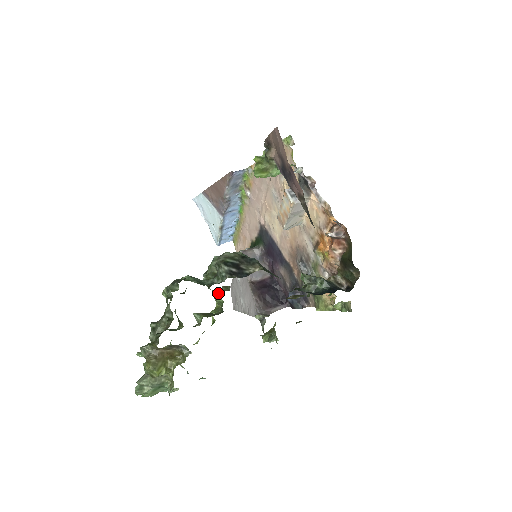
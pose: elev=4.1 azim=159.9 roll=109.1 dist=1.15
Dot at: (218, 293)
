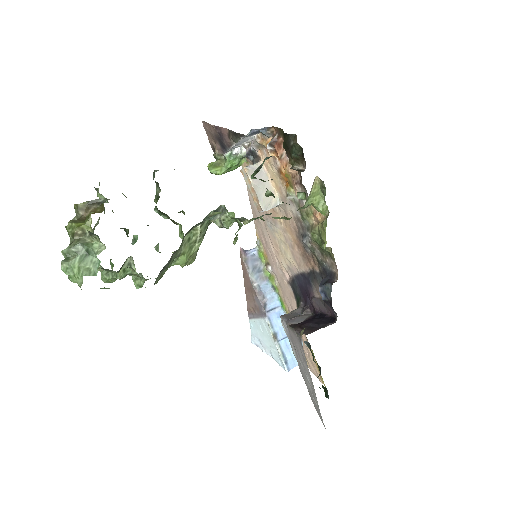
Dot at: occluded
